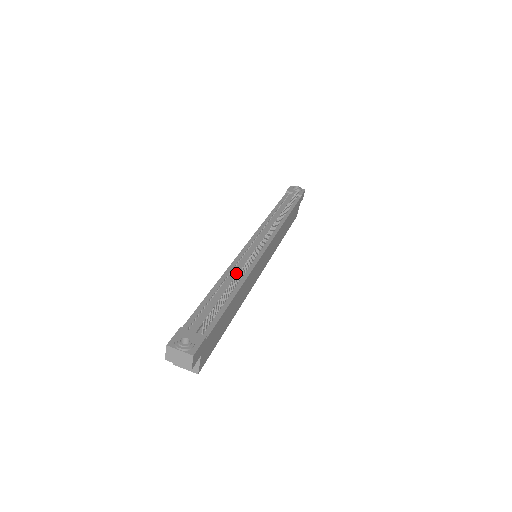
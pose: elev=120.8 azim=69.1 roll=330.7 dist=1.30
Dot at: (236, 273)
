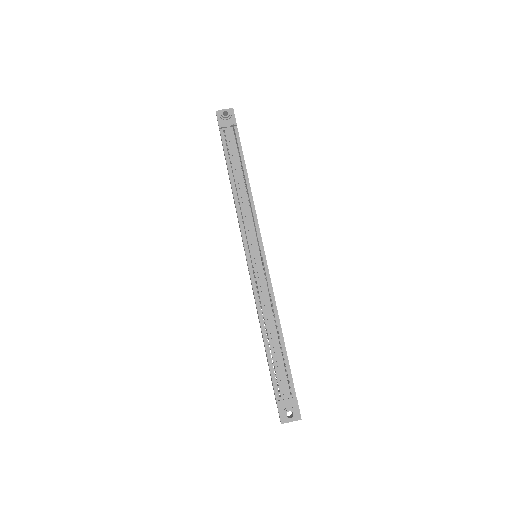
Dot at: (268, 312)
